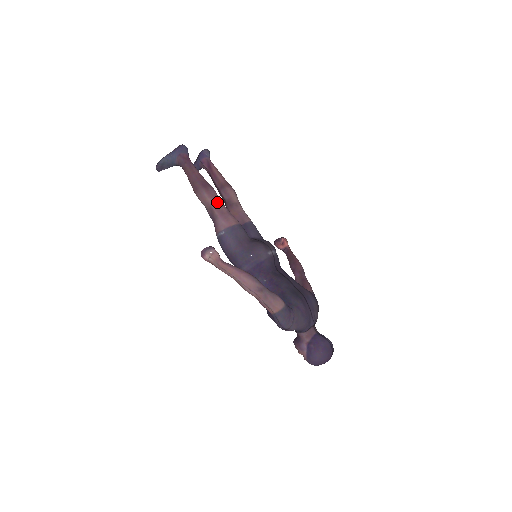
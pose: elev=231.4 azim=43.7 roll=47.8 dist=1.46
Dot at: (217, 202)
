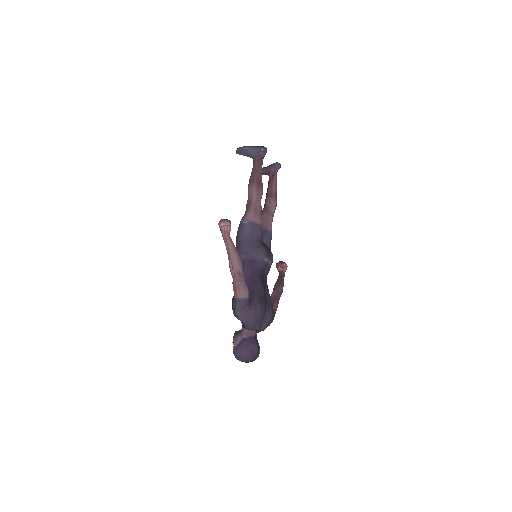
Dot at: (258, 200)
